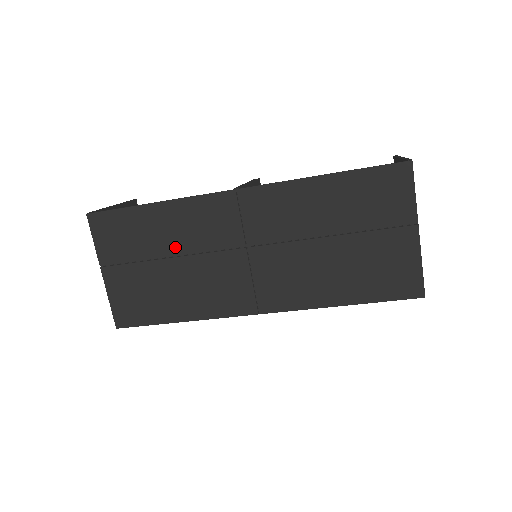
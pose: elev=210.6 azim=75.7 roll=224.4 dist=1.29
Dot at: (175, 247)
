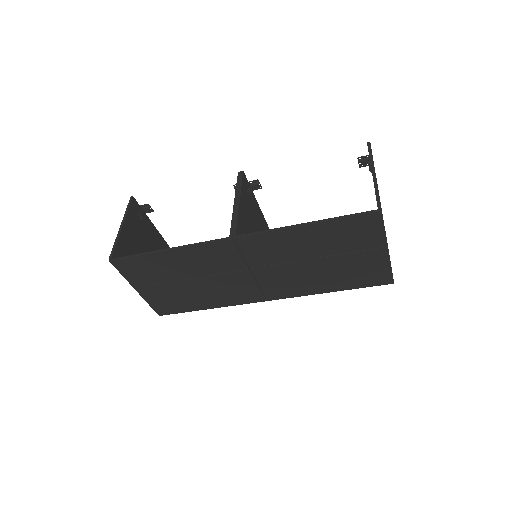
Dot at: (191, 273)
